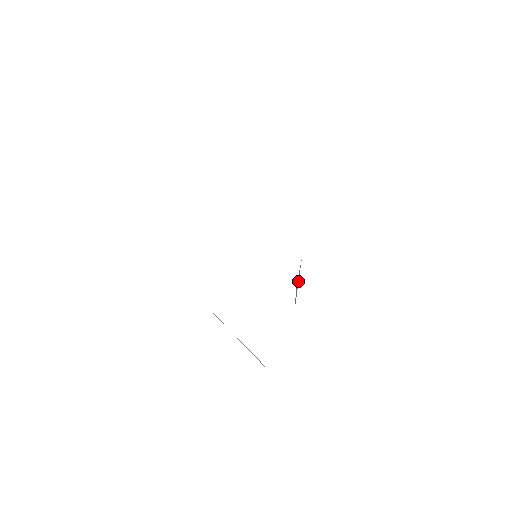
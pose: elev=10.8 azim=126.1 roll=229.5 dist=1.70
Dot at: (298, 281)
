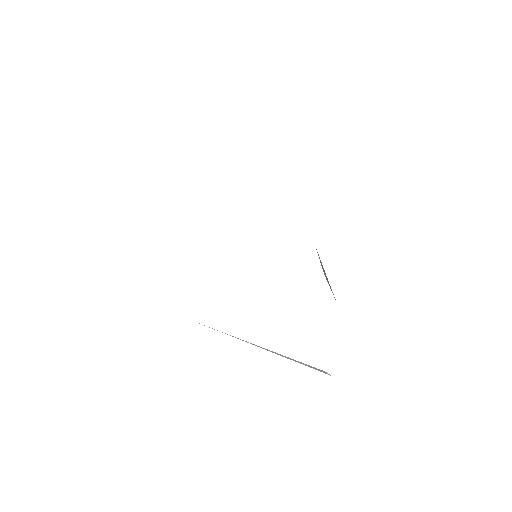
Dot at: (323, 269)
